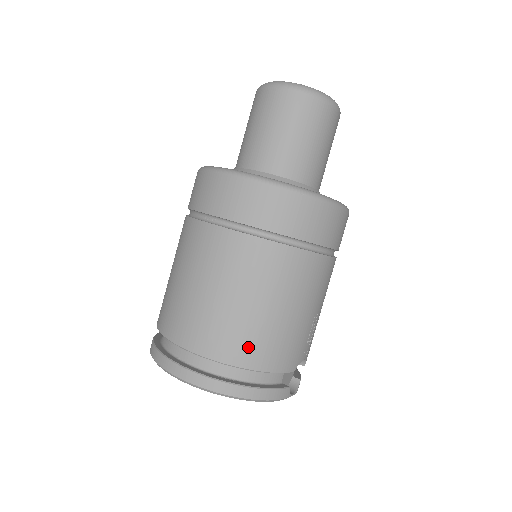
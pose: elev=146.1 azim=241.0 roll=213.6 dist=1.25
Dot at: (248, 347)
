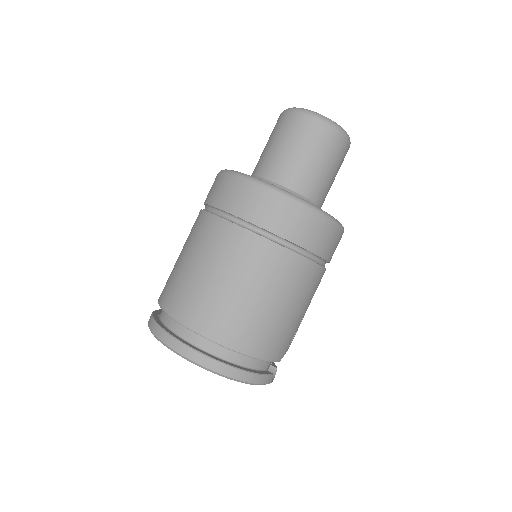
Dot at: (253, 337)
